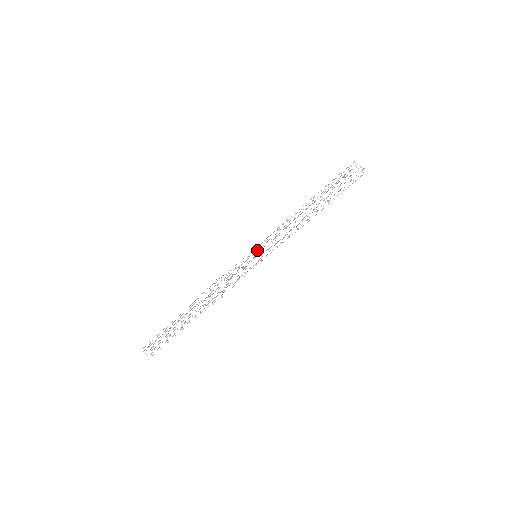
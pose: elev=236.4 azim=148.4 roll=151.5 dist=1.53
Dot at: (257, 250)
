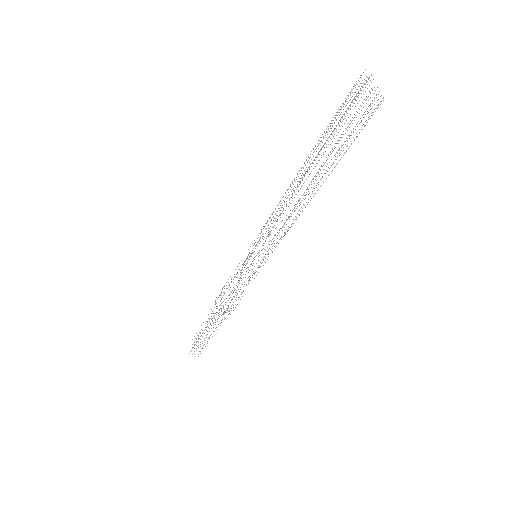
Dot at: occluded
